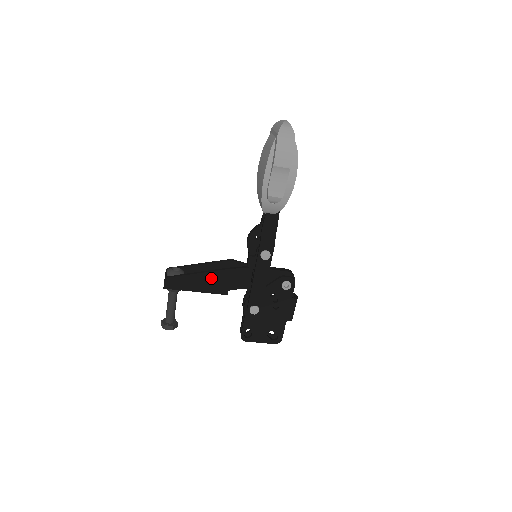
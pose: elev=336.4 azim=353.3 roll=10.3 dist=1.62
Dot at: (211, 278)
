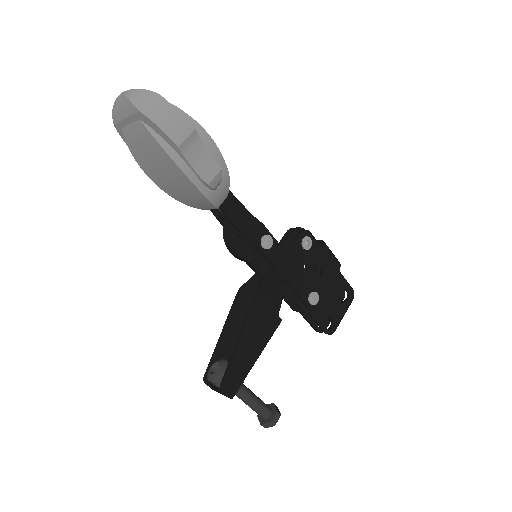
Dot at: (254, 328)
